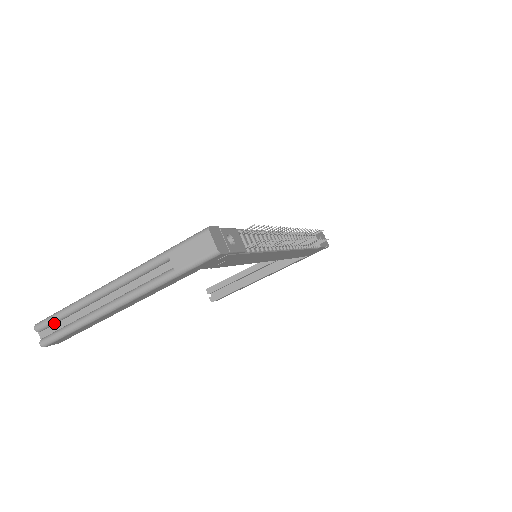
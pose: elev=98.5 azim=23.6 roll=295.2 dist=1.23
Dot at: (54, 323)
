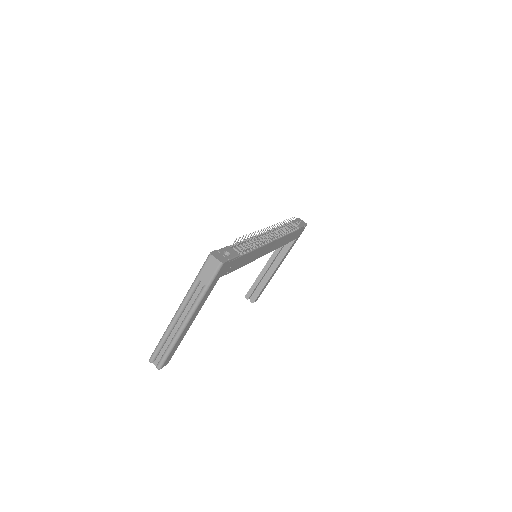
Dot at: (159, 352)
